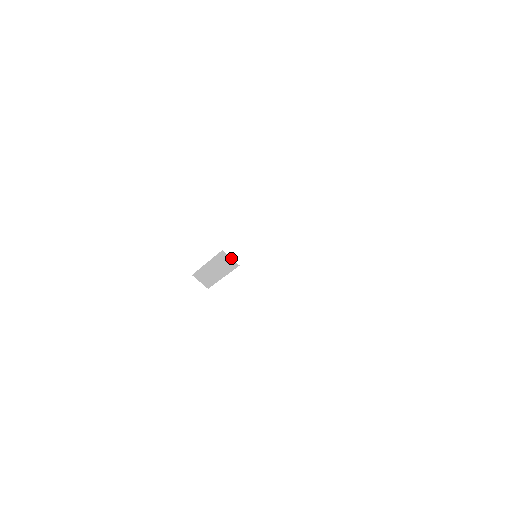
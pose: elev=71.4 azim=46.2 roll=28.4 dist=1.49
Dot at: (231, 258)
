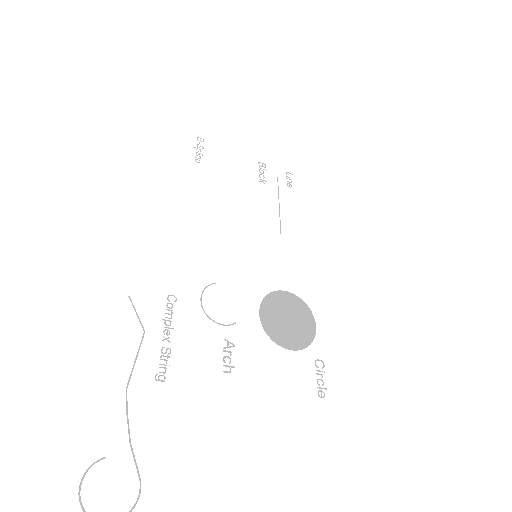
Dot at: occluded
